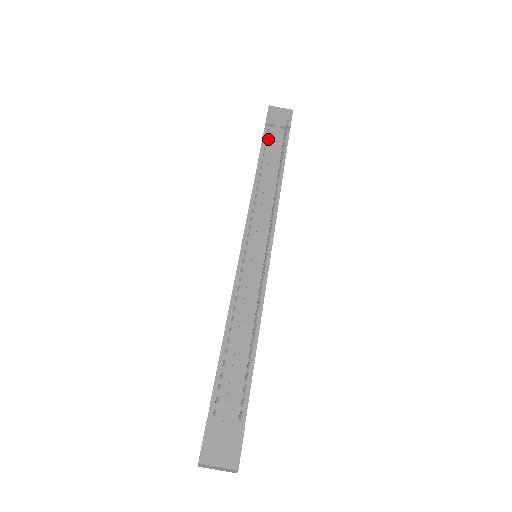
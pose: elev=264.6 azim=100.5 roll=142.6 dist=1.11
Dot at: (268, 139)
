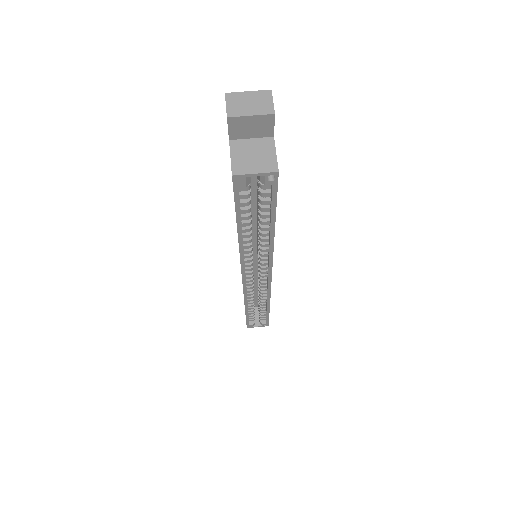
Dot at: occluded
